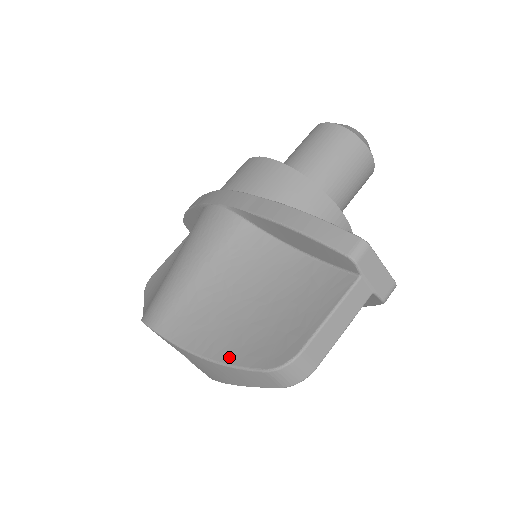
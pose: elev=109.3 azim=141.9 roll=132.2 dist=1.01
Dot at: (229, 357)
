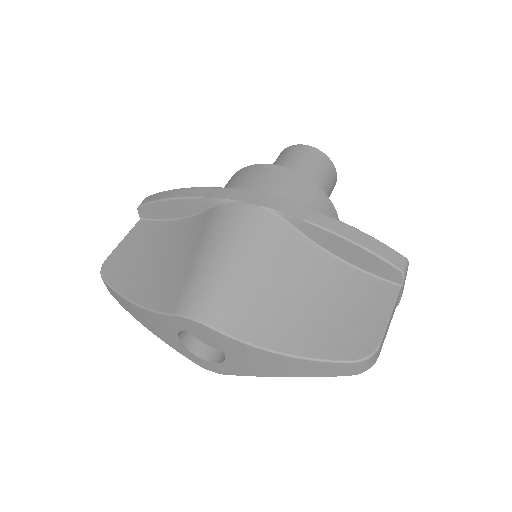
Dot at: (308, 351)
